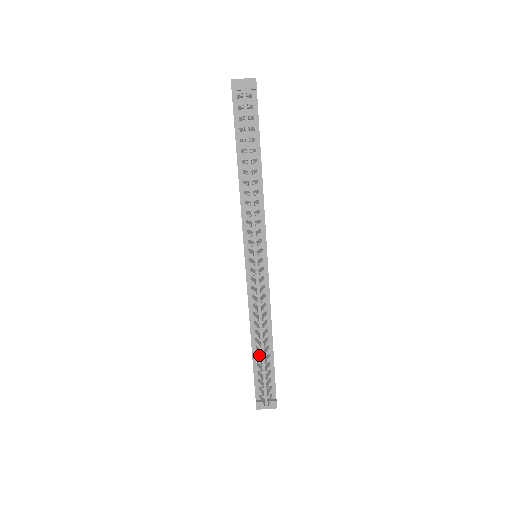
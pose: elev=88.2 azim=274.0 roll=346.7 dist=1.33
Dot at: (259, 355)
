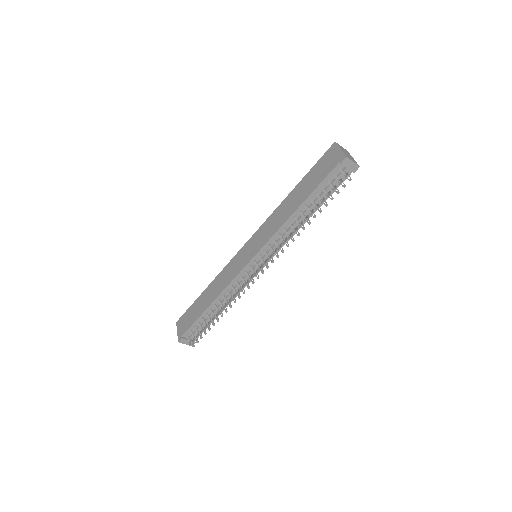
Dot at: (214, 319)
